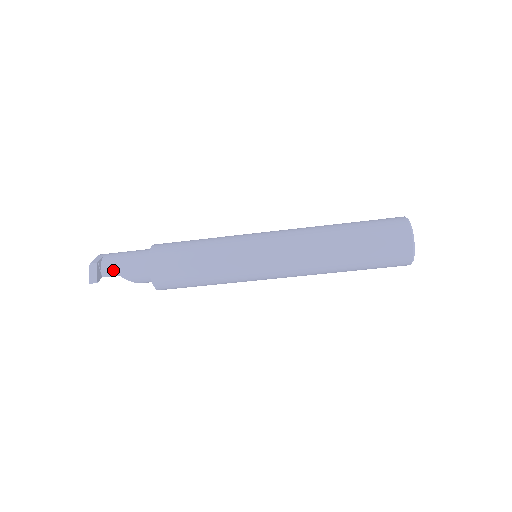
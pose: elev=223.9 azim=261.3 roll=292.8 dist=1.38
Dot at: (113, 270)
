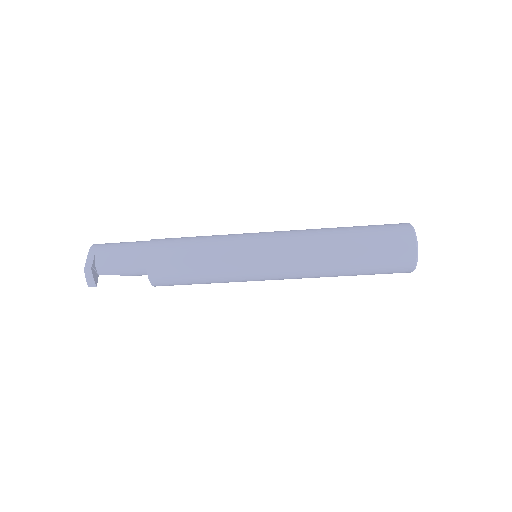
Dot at: (109, 271)
